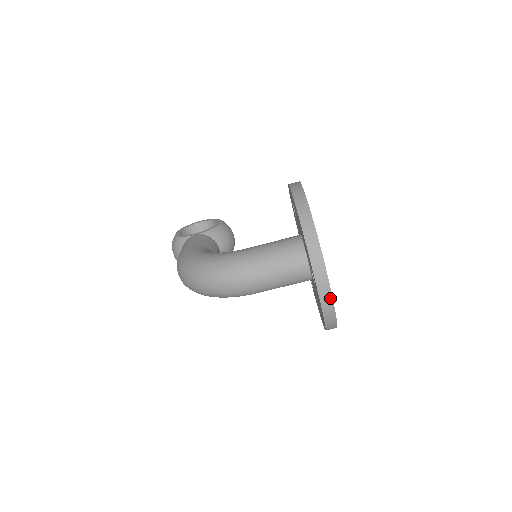
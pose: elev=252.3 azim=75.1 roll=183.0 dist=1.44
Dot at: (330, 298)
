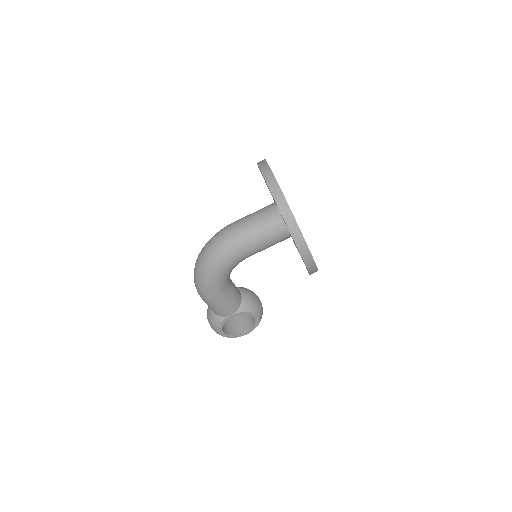
Dot at: (274, 180)
